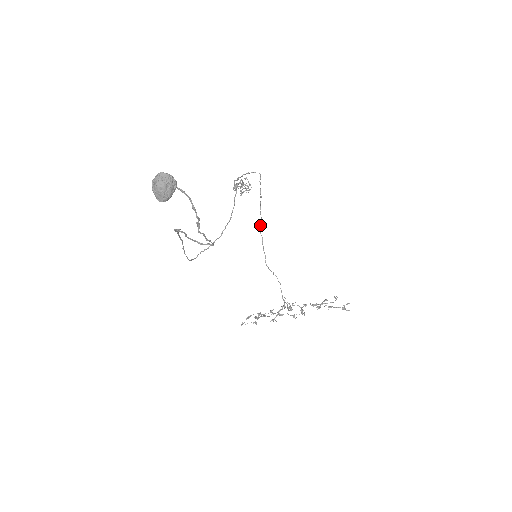
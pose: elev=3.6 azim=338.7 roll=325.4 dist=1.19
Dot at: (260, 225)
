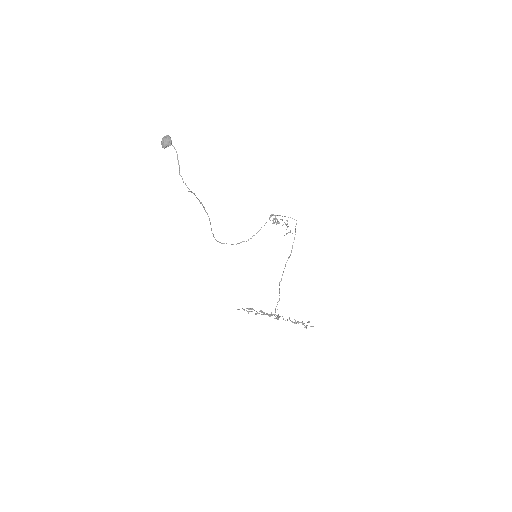
Dot at: (288, 258)
